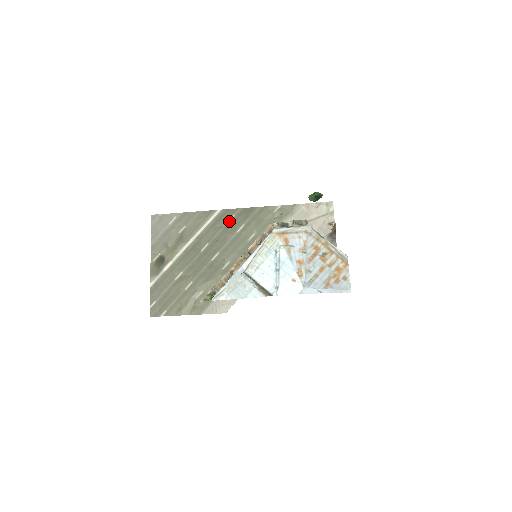
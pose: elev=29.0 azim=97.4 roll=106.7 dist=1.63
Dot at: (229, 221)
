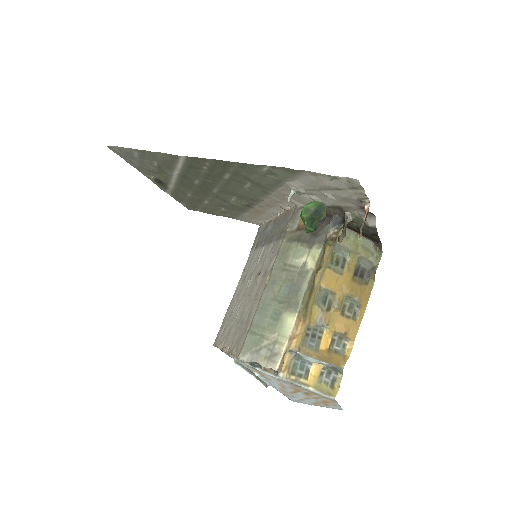
Dot at: (206, 168)
